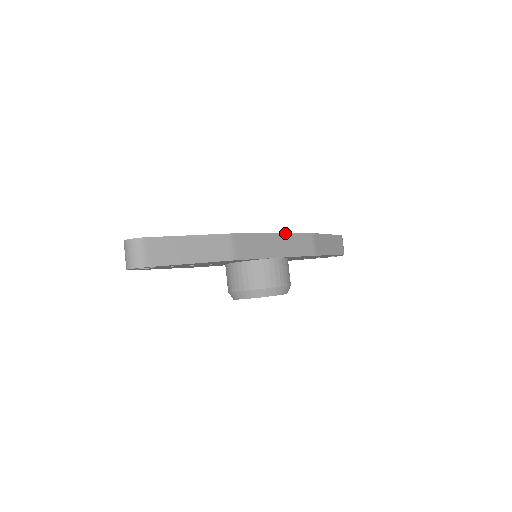
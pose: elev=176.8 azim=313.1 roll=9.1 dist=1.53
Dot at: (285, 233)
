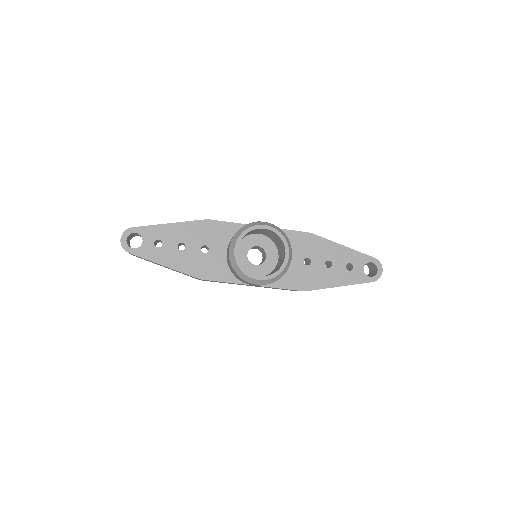
Dot at: occluded
